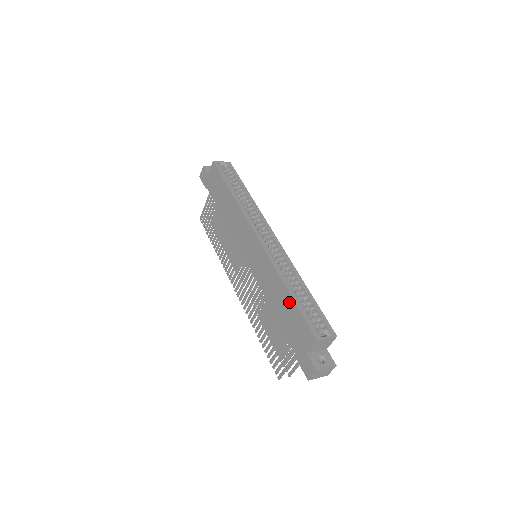
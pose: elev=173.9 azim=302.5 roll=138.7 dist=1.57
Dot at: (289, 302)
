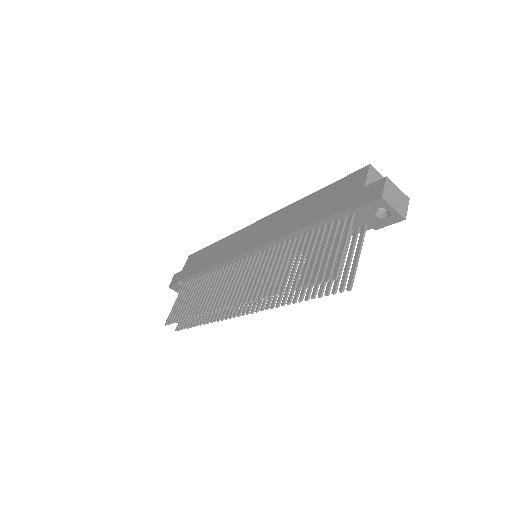
Dot at: (318, 196)
